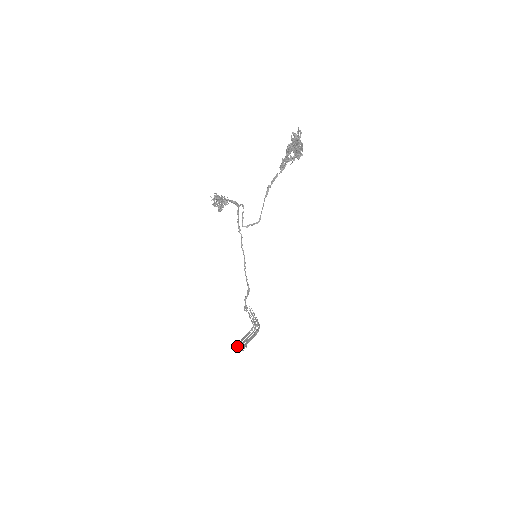
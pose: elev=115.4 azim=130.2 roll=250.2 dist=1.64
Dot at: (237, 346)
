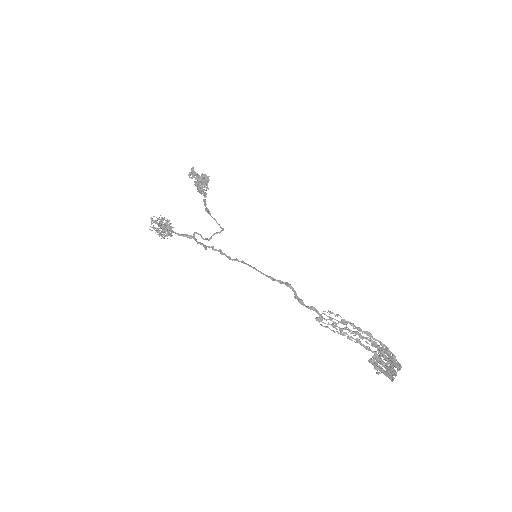
Dot at: (369, 359)
